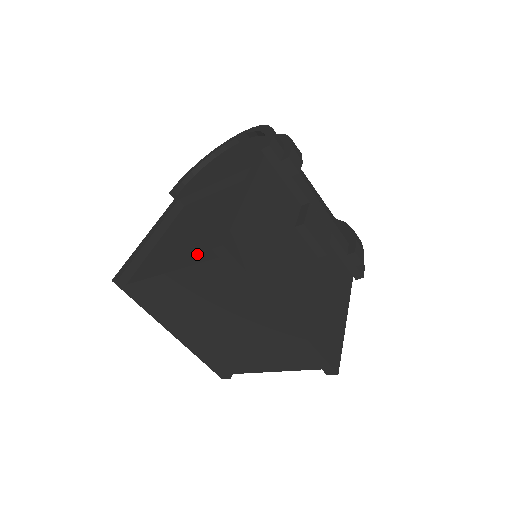
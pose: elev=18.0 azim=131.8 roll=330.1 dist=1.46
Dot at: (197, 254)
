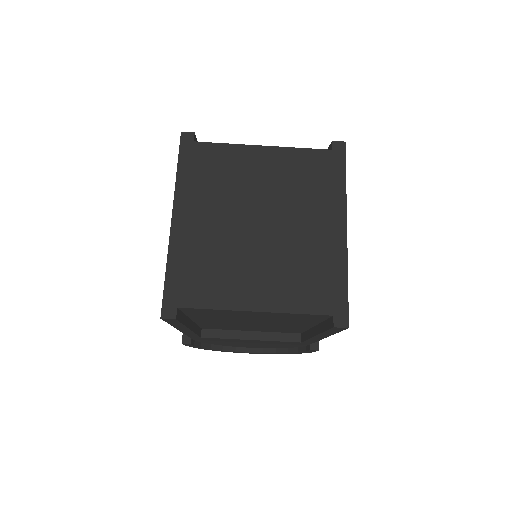
Dot at: occluded
